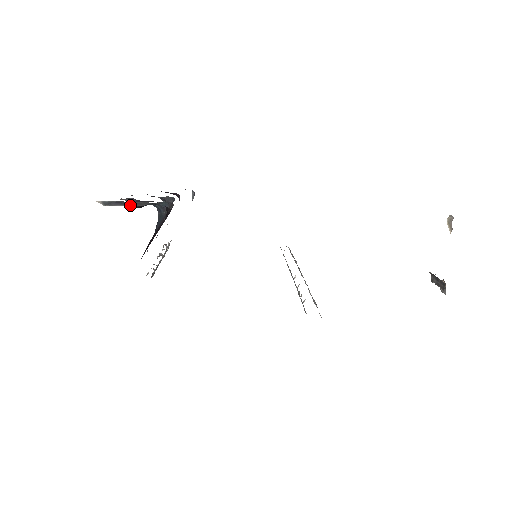
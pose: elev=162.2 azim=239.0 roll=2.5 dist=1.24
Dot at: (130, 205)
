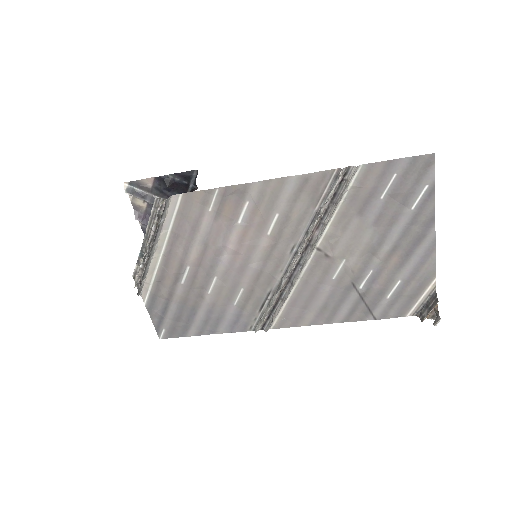
Dot at: (149, 200)
